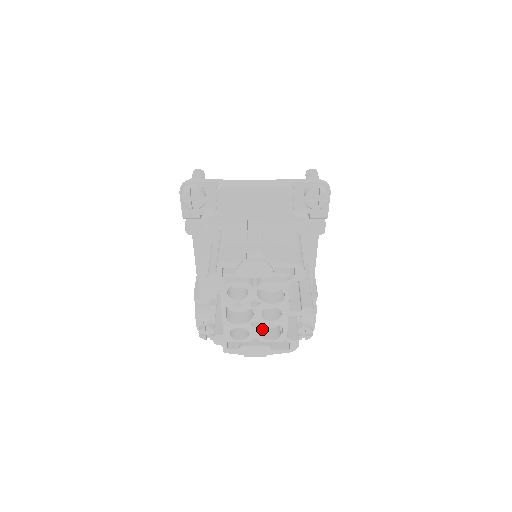
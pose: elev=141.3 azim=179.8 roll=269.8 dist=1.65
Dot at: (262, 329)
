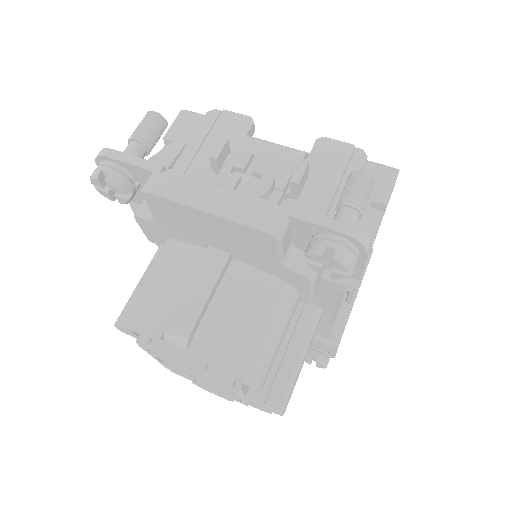
Dot at: occluded
